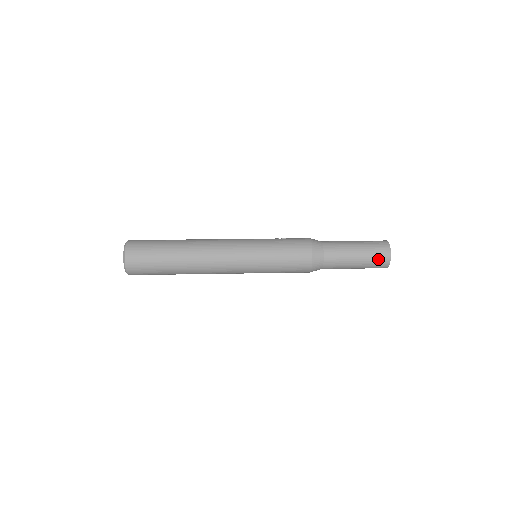
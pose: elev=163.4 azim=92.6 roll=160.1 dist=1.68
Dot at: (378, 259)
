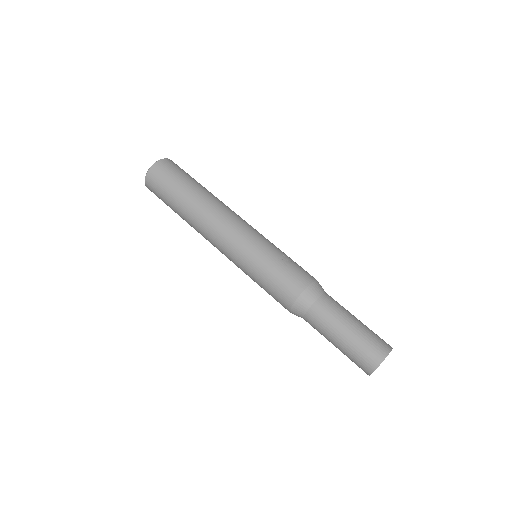
Dot at: (357, 363)
